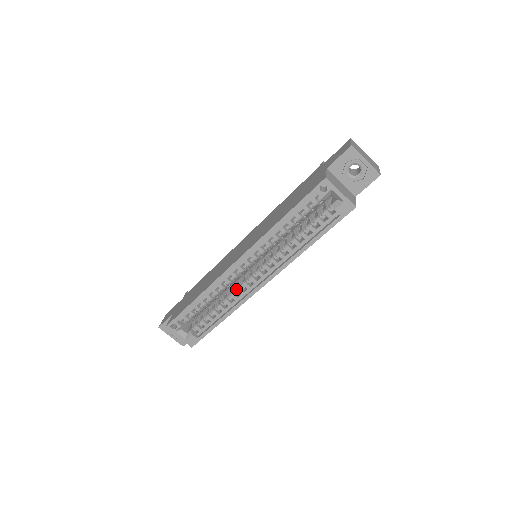
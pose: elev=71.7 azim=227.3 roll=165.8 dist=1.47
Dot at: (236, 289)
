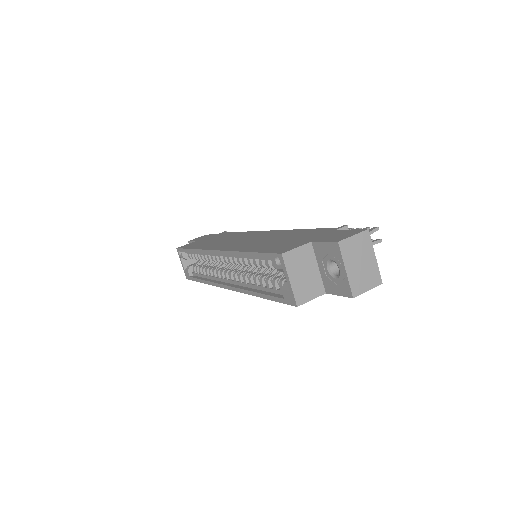
Dot at: (217, 270)
